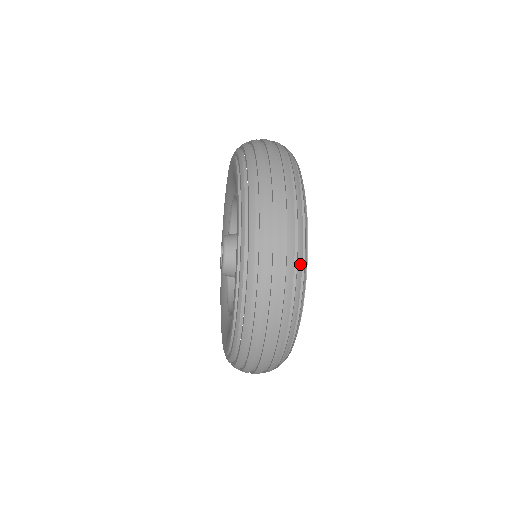
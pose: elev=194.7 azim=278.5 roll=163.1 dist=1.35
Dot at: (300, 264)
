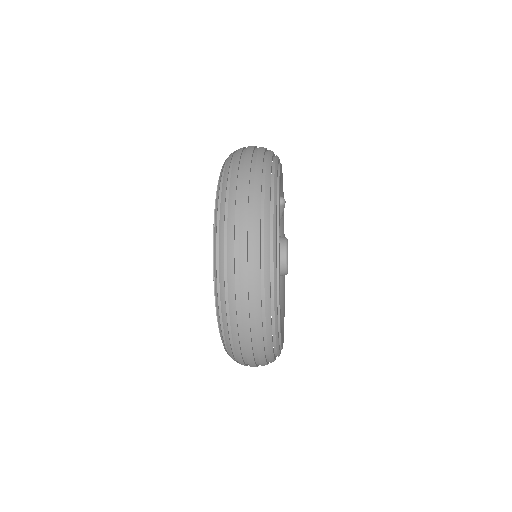
Dot at: (267, 209)
